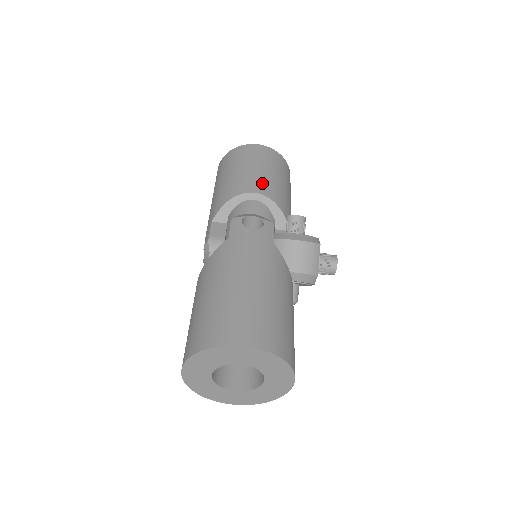
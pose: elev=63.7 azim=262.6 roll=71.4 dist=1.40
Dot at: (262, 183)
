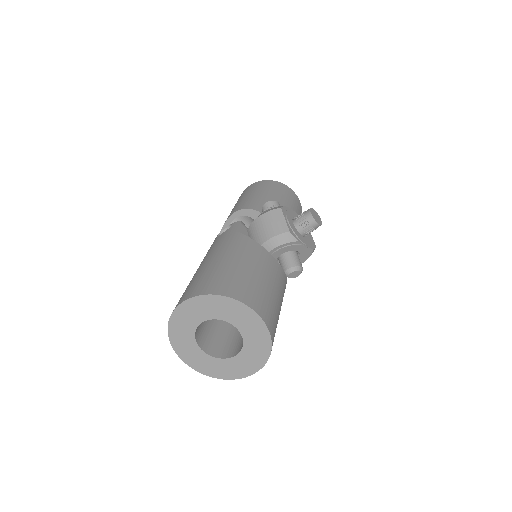
Dot at: (241, 205)
